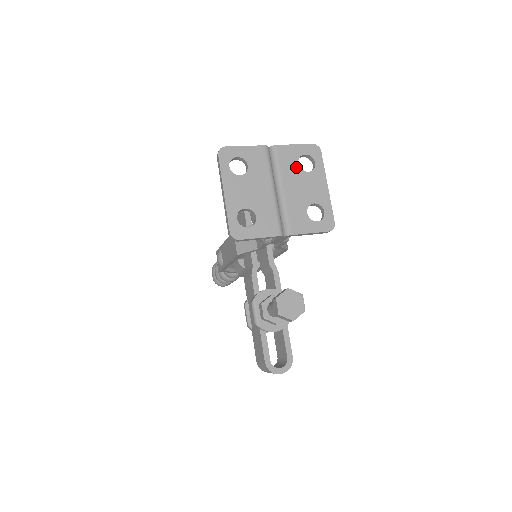
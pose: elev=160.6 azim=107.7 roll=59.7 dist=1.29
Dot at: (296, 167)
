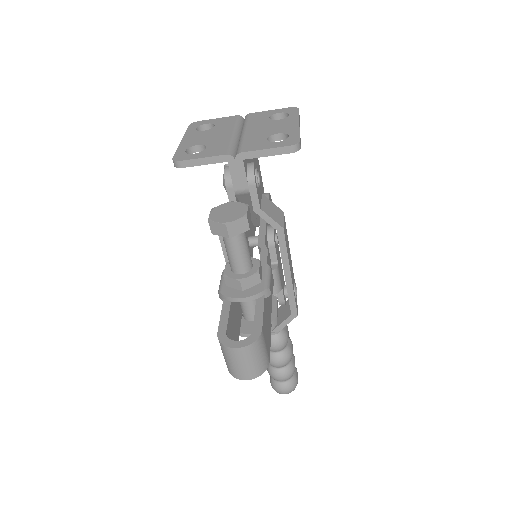
Dot at: (266, 120)
